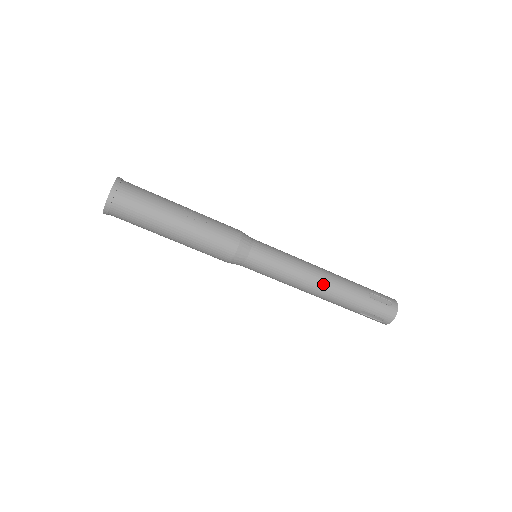
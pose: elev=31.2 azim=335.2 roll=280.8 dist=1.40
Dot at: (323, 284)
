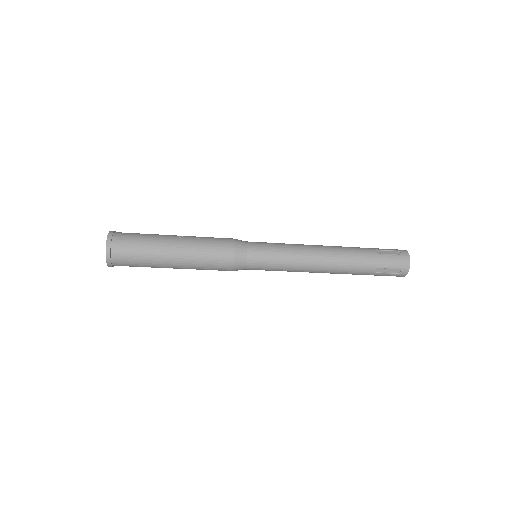
Dot at: (327, 256)
